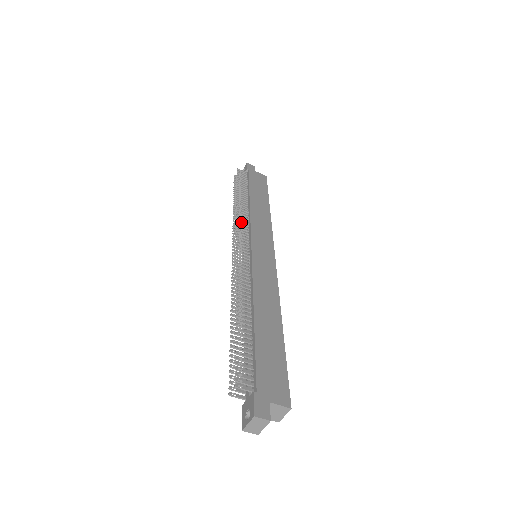
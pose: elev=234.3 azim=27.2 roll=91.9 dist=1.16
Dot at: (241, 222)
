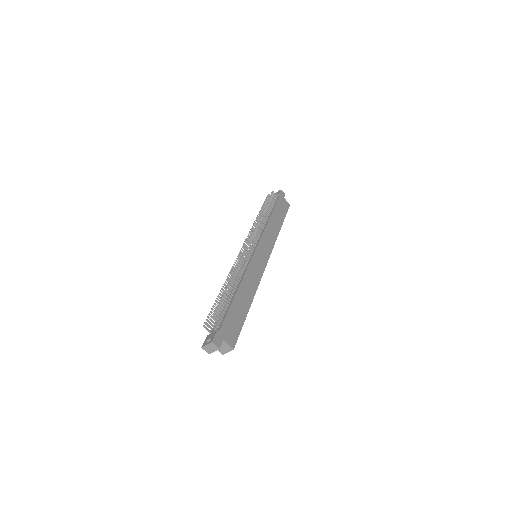
Dot at: (257, 230)
